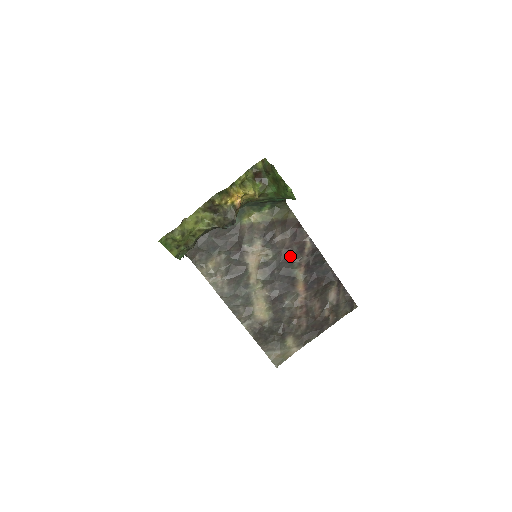
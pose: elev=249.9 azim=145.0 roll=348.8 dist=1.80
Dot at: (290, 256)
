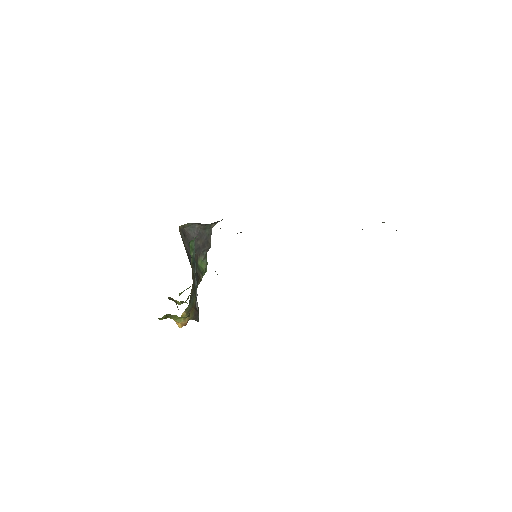
Dot at: occluded
